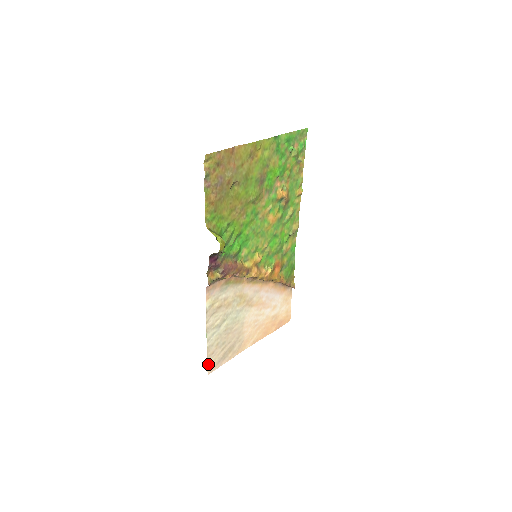
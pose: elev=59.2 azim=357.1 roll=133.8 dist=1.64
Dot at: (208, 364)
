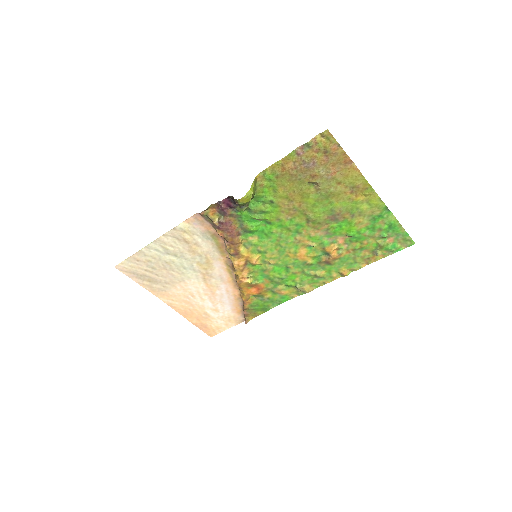
Dot at: (125, 261)
